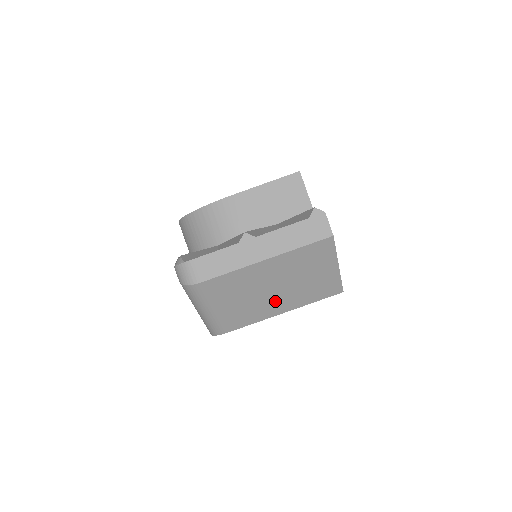
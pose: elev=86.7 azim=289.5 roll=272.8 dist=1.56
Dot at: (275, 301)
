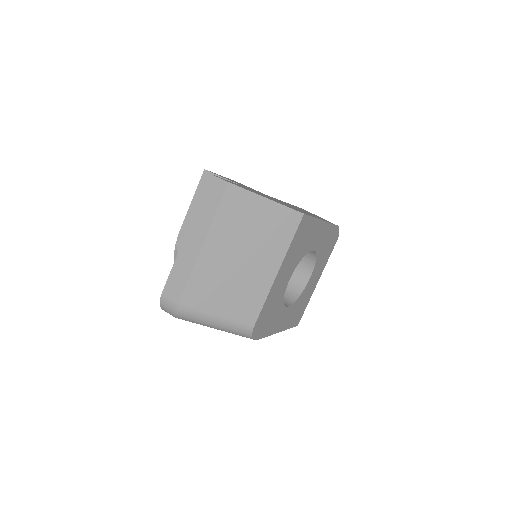
Dot at: (256, 269)
